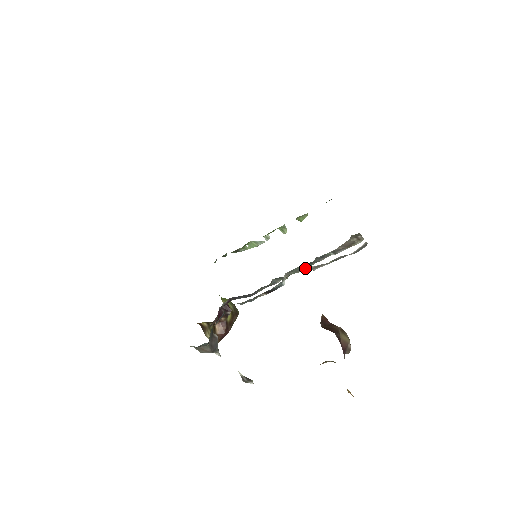
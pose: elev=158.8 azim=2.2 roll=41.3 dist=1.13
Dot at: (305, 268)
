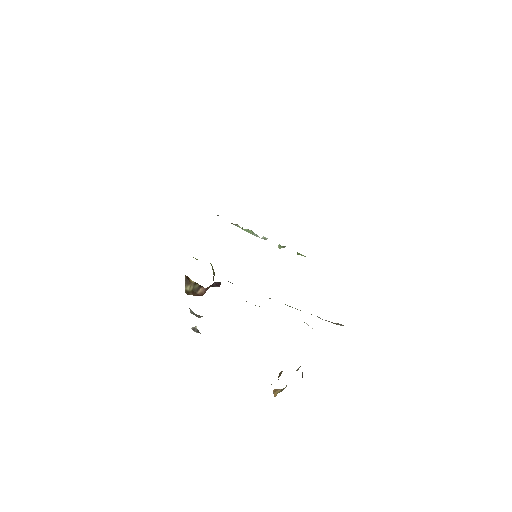
Dot at: occluded
